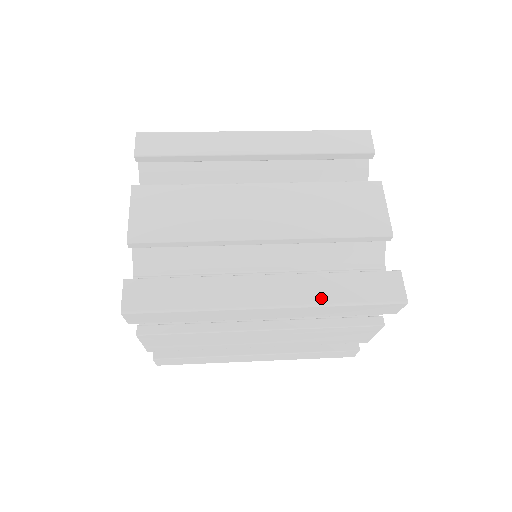
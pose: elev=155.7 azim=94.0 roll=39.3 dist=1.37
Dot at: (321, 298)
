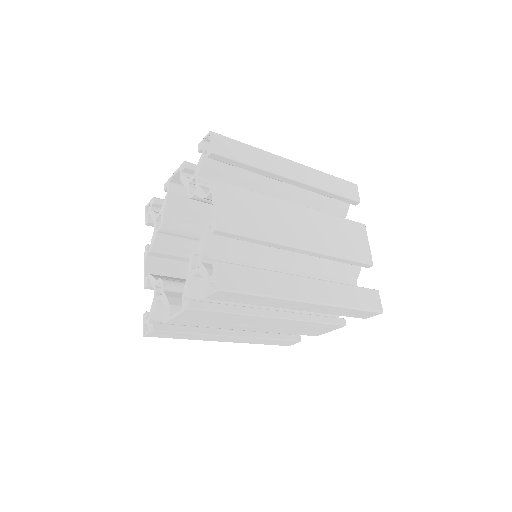
Dot at: (341, 301)
